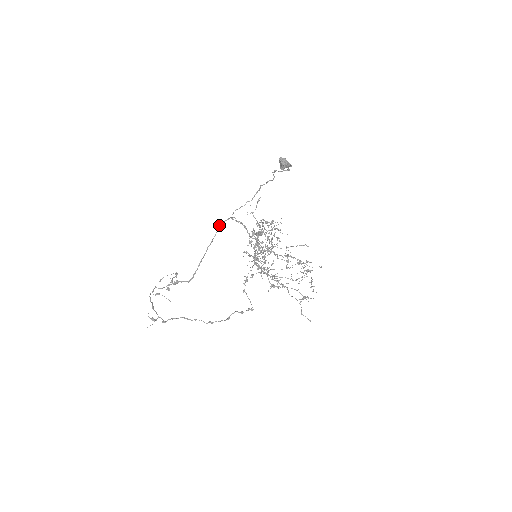
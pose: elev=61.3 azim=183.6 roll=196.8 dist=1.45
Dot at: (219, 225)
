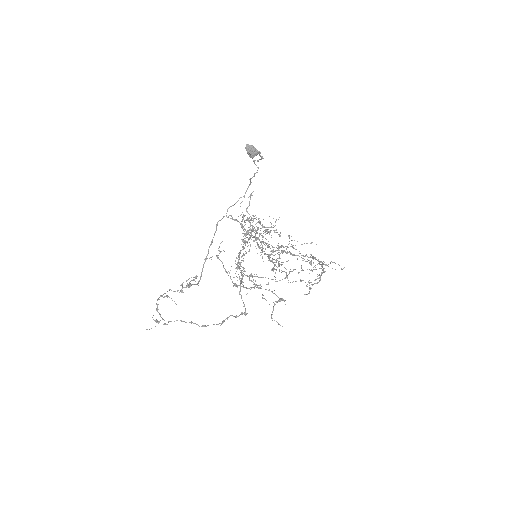
Dot at: (216, 224)
